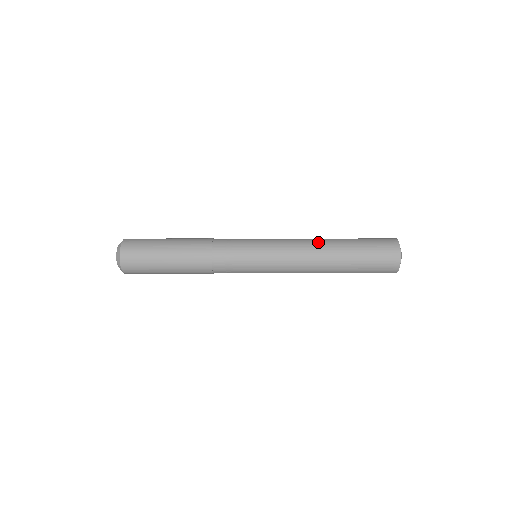
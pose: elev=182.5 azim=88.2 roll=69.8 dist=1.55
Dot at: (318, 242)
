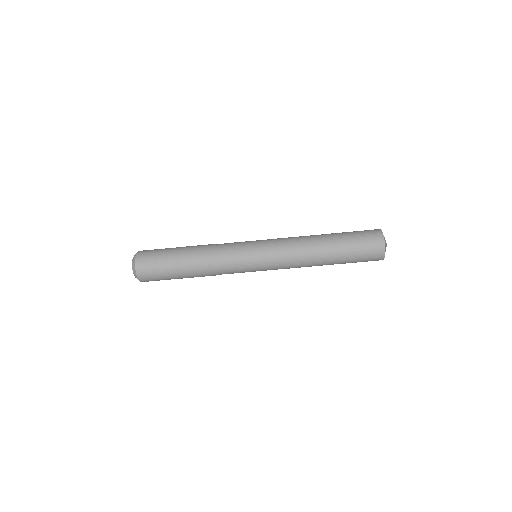
Dot at: occluded
